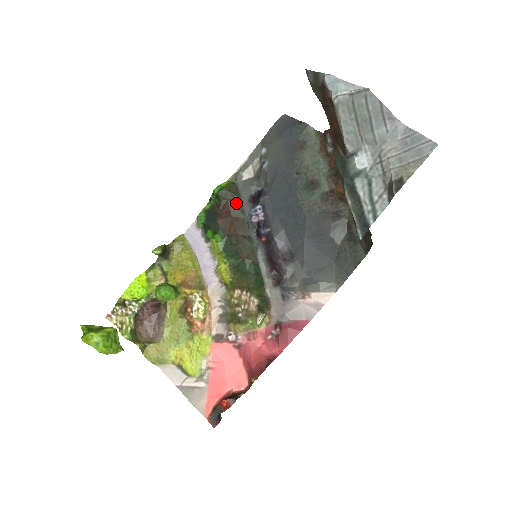
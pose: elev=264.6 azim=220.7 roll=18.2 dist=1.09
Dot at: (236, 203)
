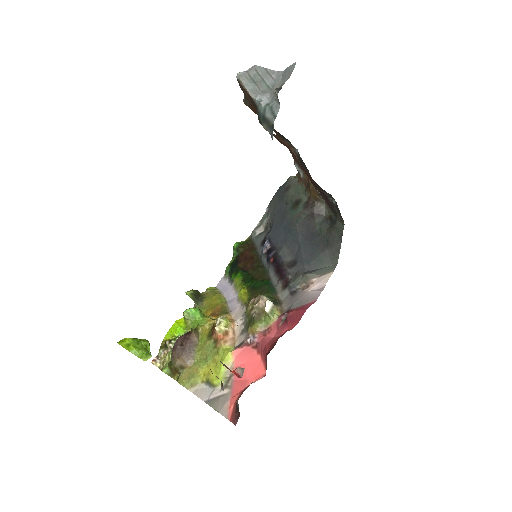
Dot at: (252, 250)
